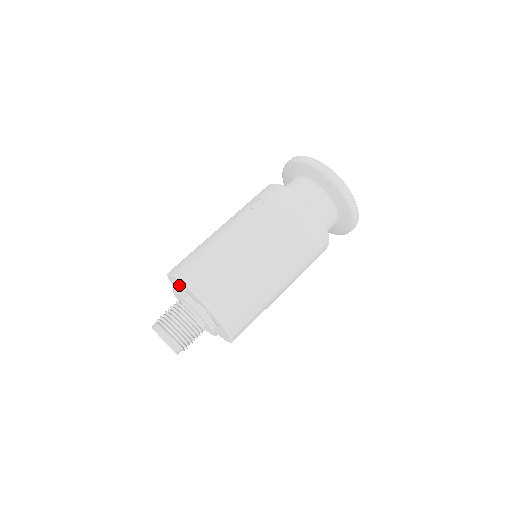
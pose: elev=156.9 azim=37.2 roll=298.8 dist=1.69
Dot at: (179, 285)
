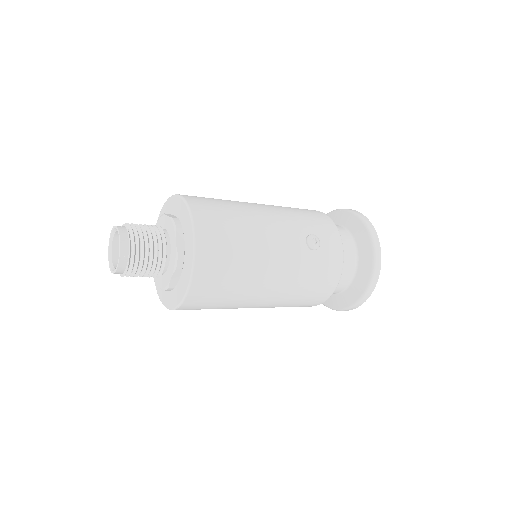
Dot at: (185, 230)
